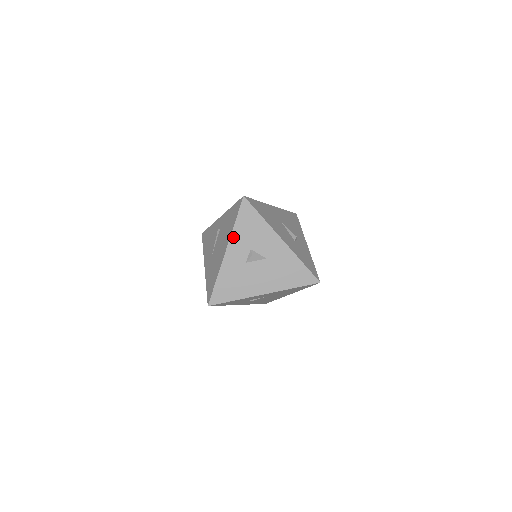
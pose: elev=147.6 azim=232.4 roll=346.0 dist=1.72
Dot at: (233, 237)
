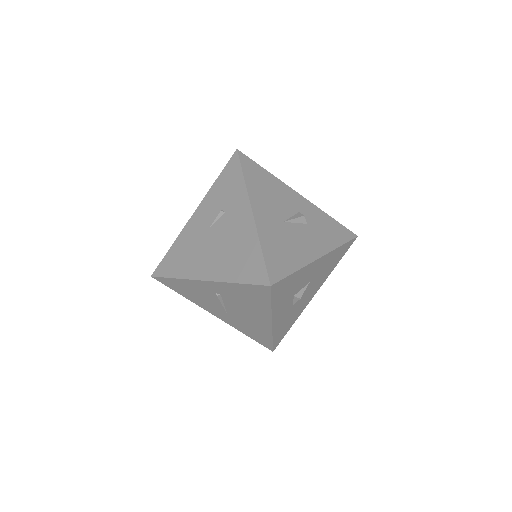
Dot at: (274, 312)
